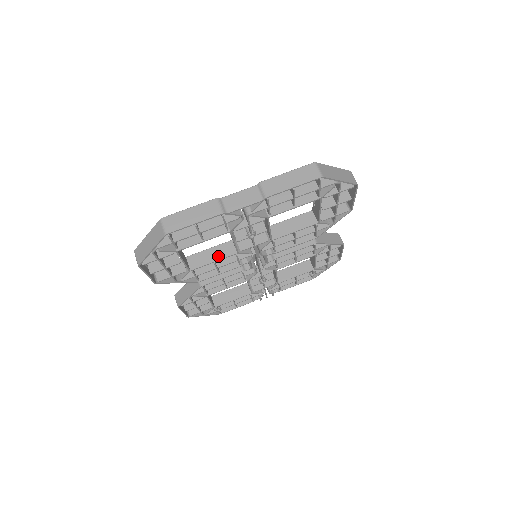
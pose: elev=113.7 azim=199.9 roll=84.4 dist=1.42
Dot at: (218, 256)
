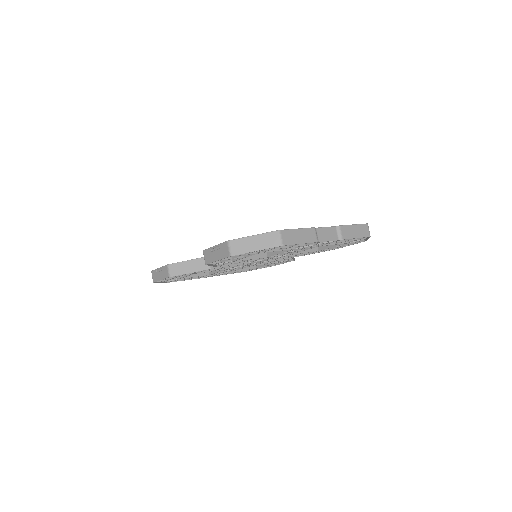
Dot at: (254, 255)
